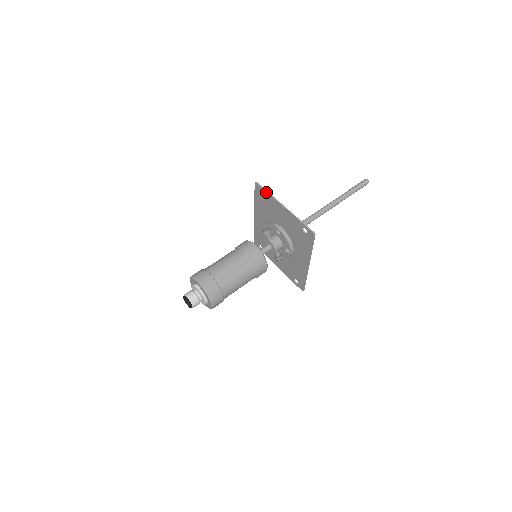
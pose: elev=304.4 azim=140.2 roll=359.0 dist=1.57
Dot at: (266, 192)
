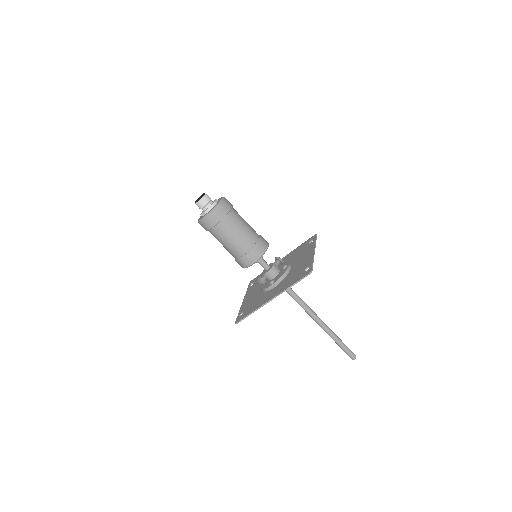
Dot at: (315, 241)
